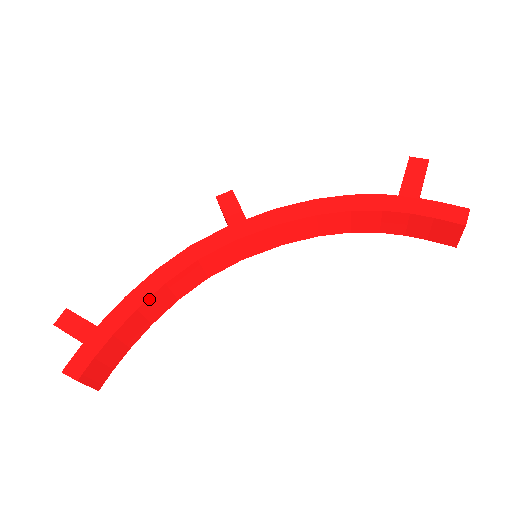
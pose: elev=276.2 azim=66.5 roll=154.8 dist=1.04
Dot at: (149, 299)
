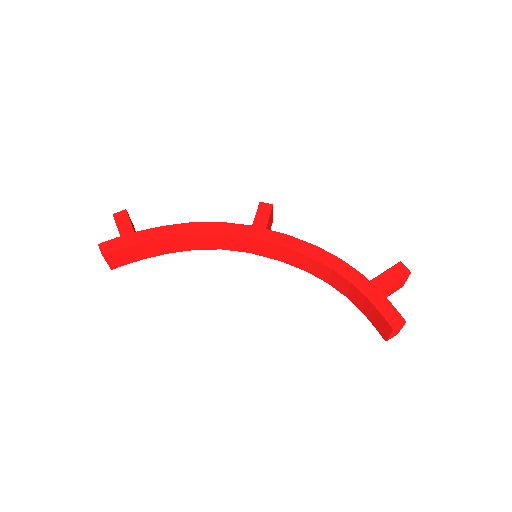
Dot at: (174, 237)
